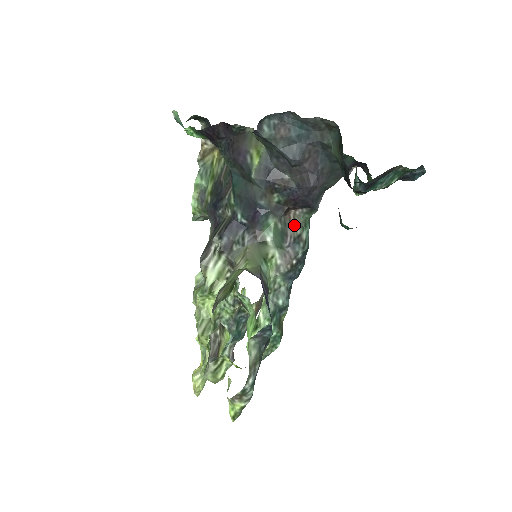
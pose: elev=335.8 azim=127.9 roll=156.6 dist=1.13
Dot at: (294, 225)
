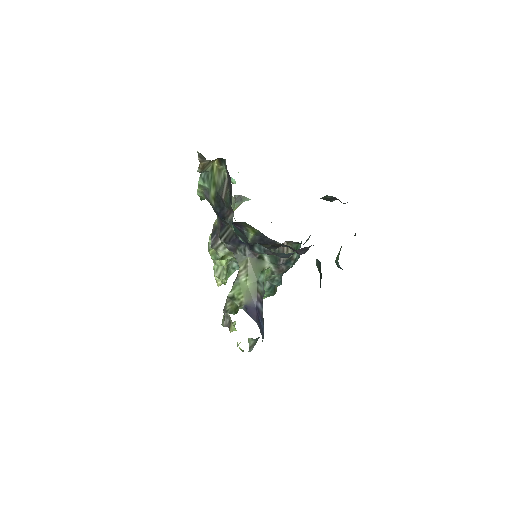
Dot at: (287, 252)
